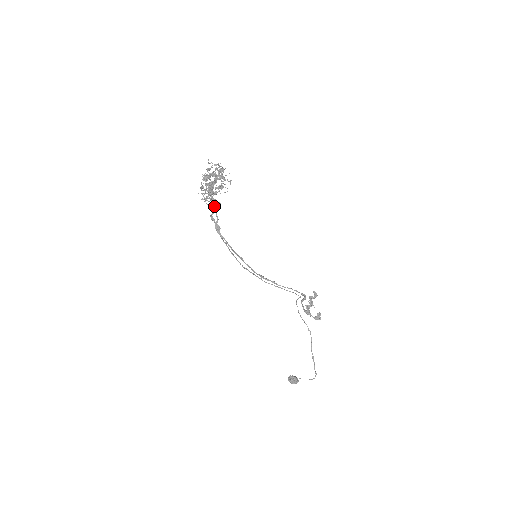
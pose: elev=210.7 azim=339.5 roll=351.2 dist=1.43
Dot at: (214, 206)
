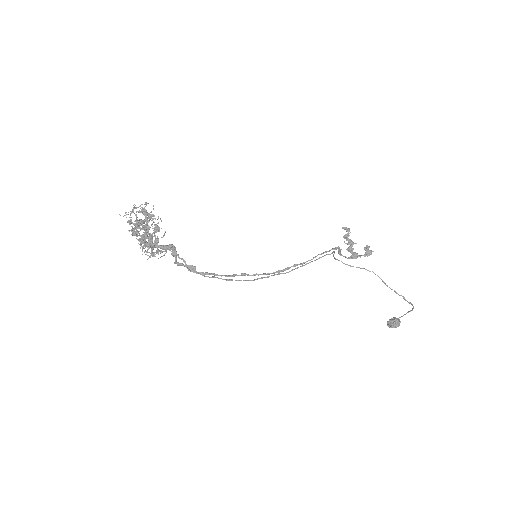
Dot at: occluded
